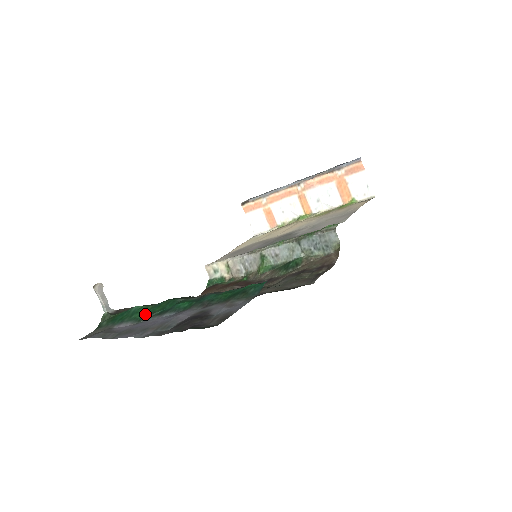
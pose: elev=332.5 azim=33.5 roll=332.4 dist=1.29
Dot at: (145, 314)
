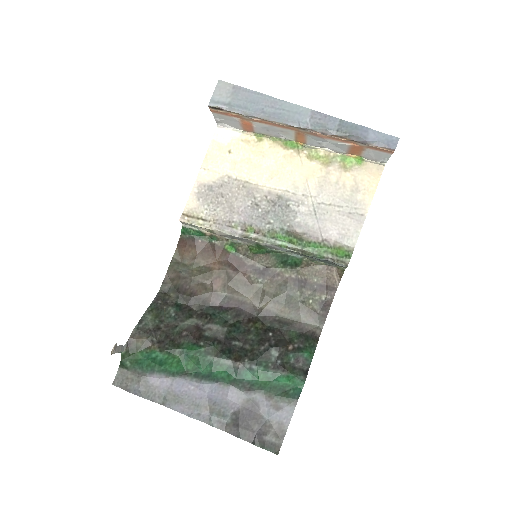
Dot at: (176, 367)
